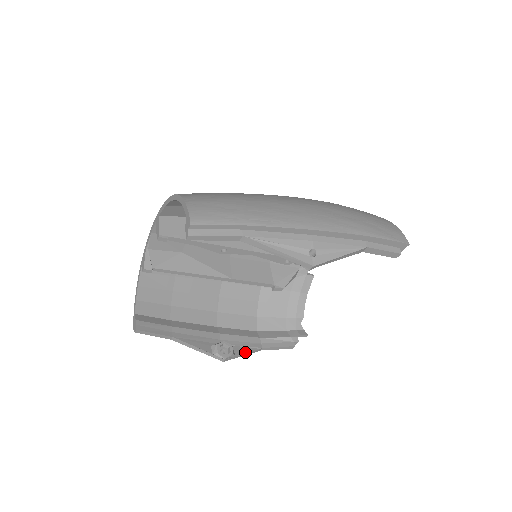
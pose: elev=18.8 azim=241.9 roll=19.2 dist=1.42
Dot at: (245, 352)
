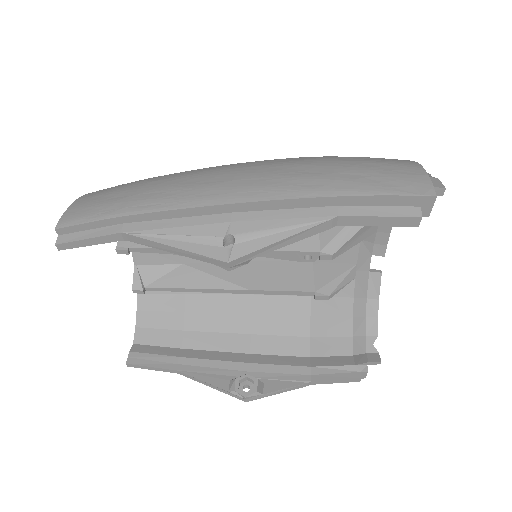
Dot at: (281, 388)
